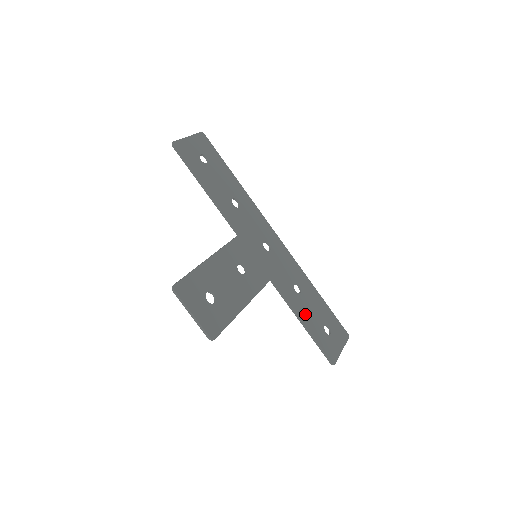
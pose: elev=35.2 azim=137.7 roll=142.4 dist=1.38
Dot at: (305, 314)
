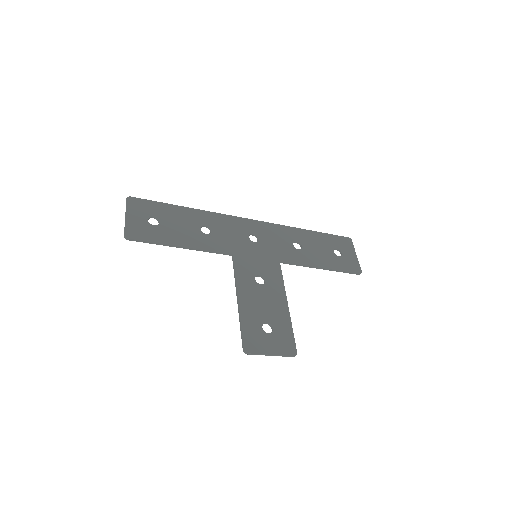
Dot at: (318, 259)
